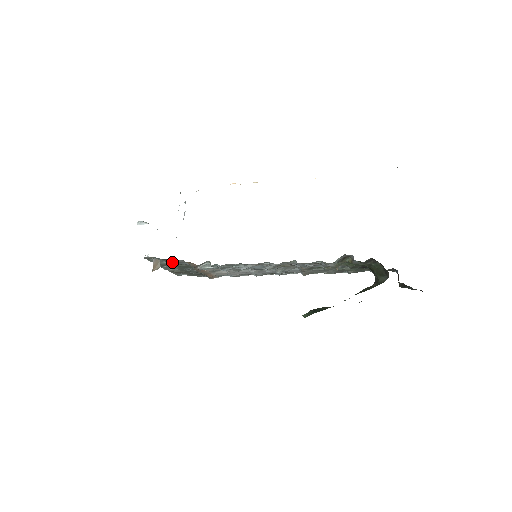
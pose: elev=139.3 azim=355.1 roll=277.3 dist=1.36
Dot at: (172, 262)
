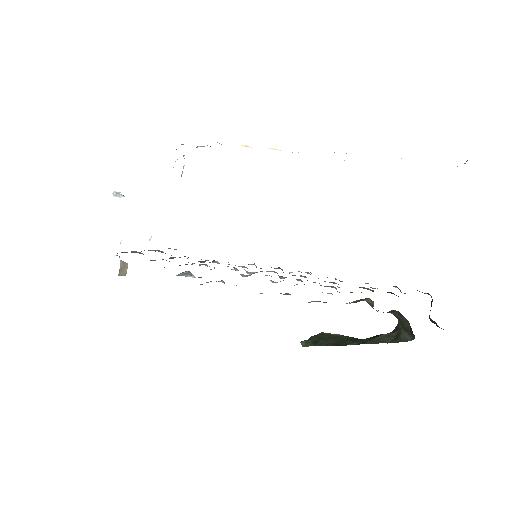
Dot at: occluded
